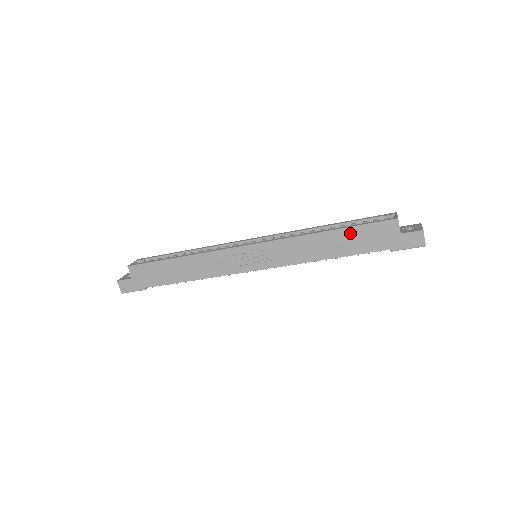
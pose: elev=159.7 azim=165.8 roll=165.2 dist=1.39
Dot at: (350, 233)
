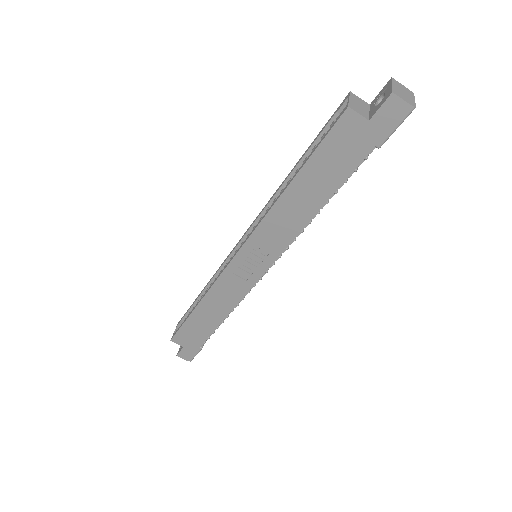
Dot at: (313, 168)
